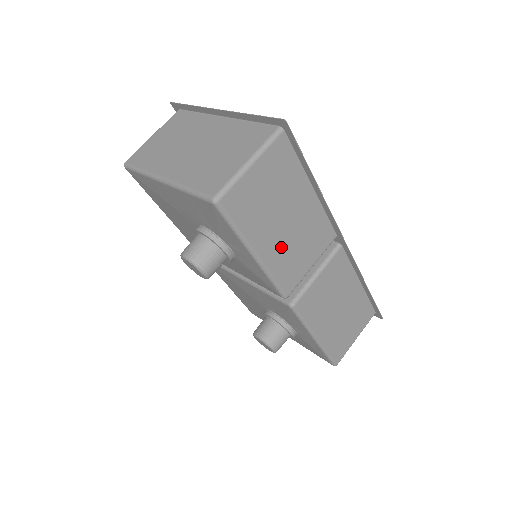
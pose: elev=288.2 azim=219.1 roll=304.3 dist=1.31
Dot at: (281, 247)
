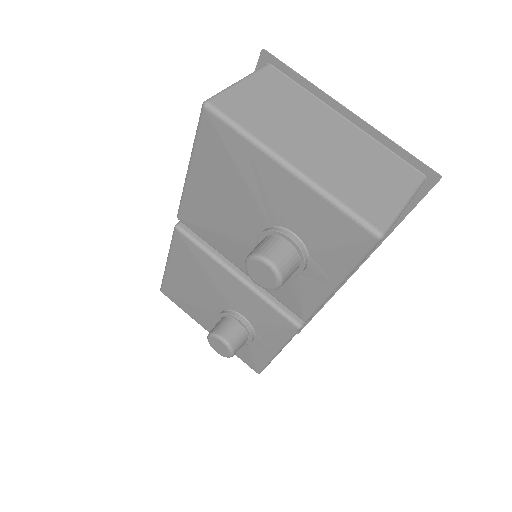
Dot at: occluded
